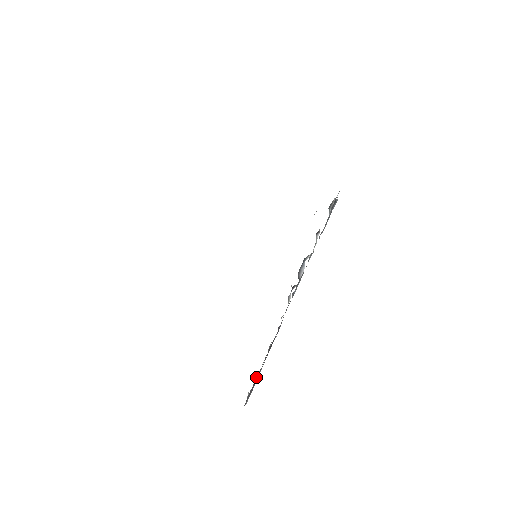
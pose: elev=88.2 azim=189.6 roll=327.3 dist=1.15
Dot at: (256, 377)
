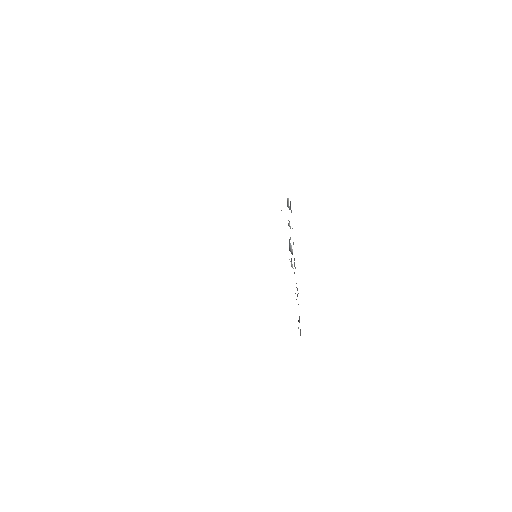
Dot at: (299, 319)
